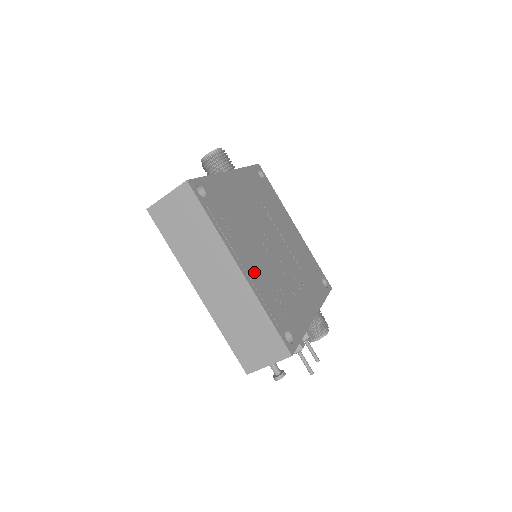
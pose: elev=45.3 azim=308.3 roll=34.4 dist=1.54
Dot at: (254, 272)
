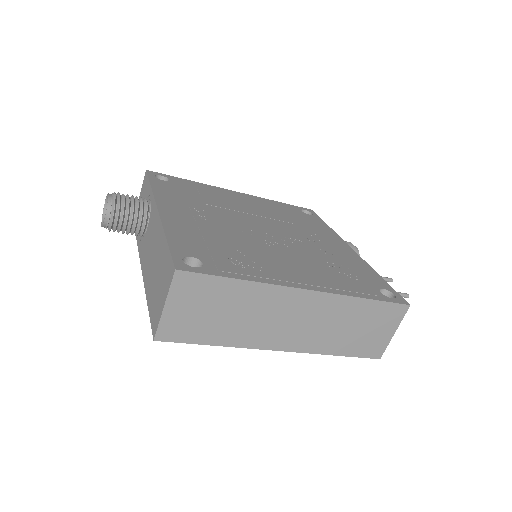
Dot at: (309, 276)
